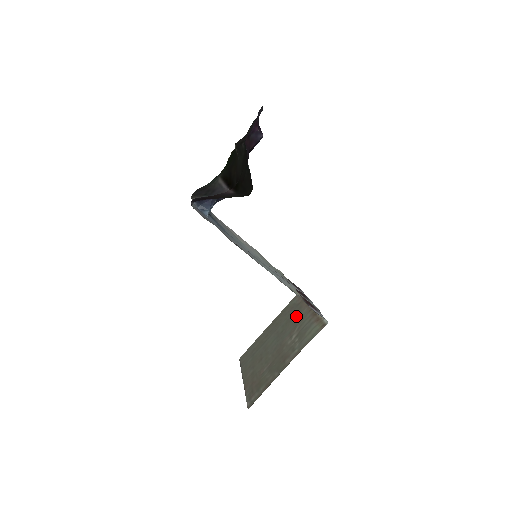
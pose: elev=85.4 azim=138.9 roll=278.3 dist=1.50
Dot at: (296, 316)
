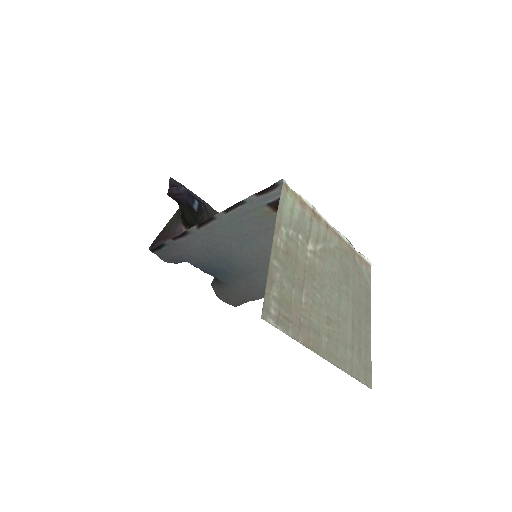
Dot at: (340, 257)
